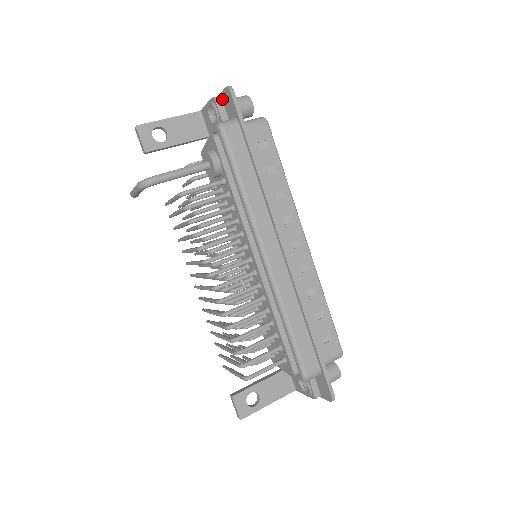
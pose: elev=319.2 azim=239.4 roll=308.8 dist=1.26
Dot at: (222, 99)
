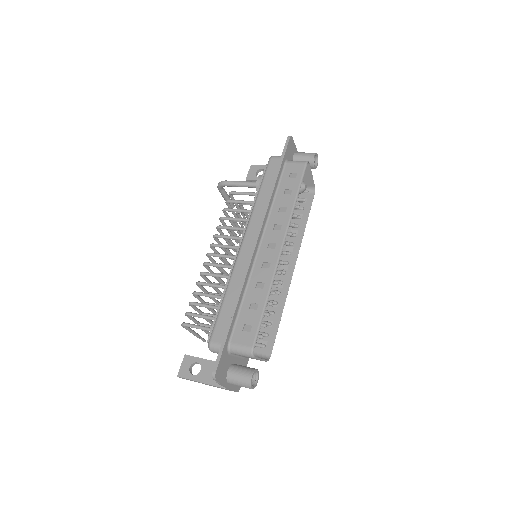
Dot at: occluded
